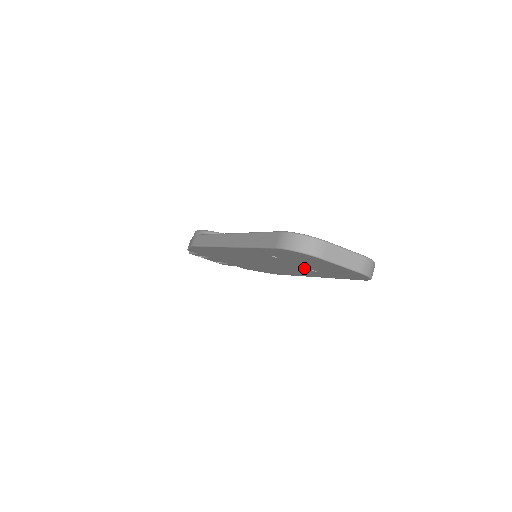
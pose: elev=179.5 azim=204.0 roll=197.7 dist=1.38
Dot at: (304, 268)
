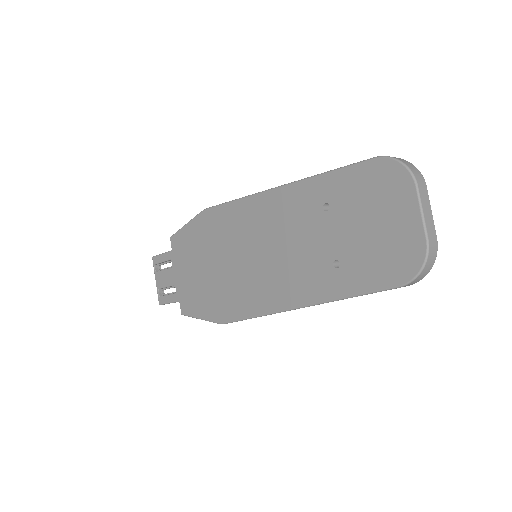
Dot at: (328, 256)
